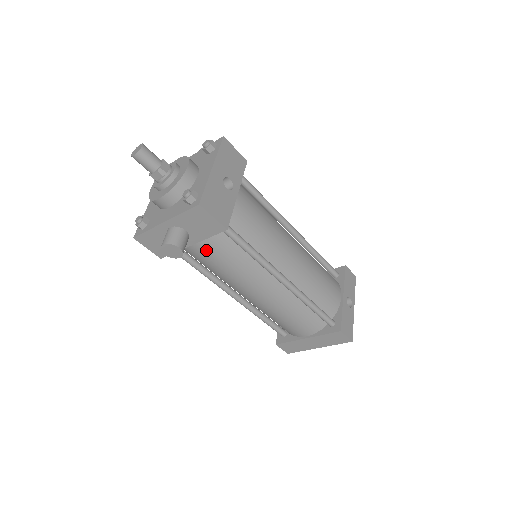
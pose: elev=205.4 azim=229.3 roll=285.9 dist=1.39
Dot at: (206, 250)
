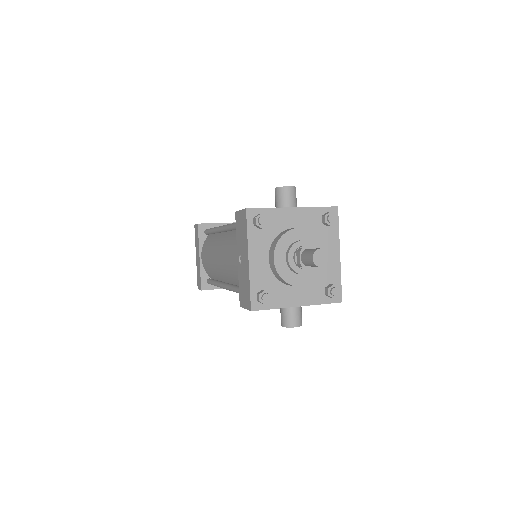
Dot at: occluded
